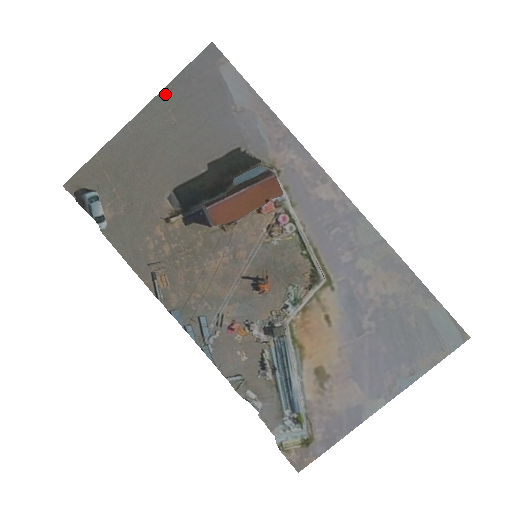
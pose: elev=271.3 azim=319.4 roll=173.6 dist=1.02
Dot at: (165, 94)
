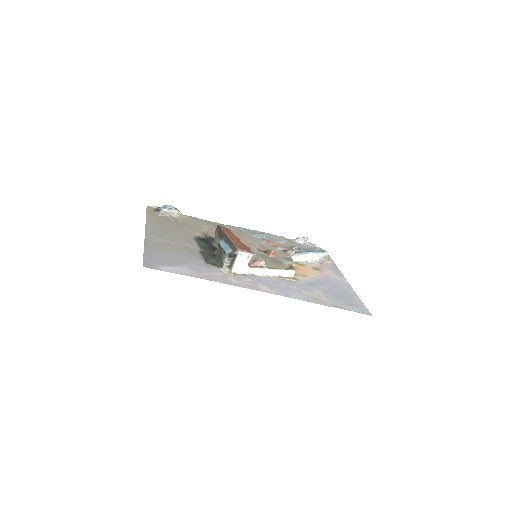
Dot at: (148, 244)
